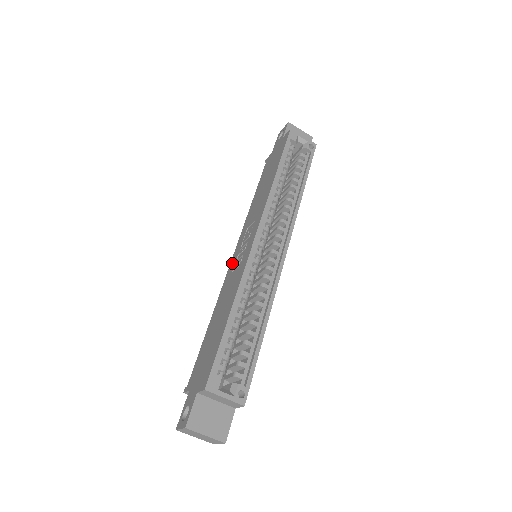
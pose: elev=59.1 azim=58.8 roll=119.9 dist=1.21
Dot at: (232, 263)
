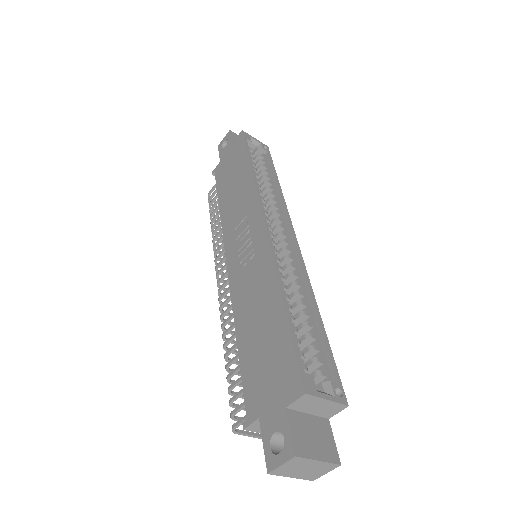
Dot at: (233, 268)
